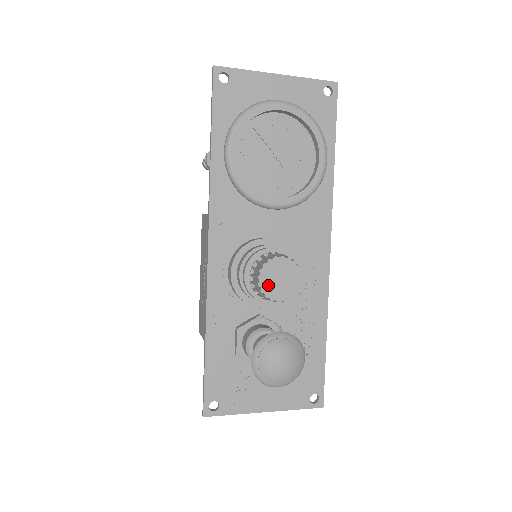
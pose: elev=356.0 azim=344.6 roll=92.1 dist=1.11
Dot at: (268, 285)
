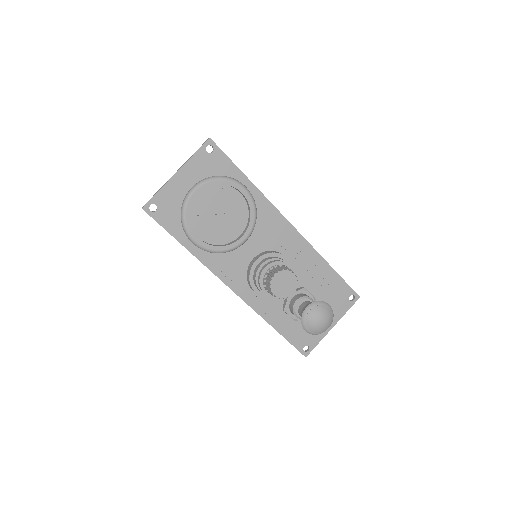
Dot at: (281, 293)
